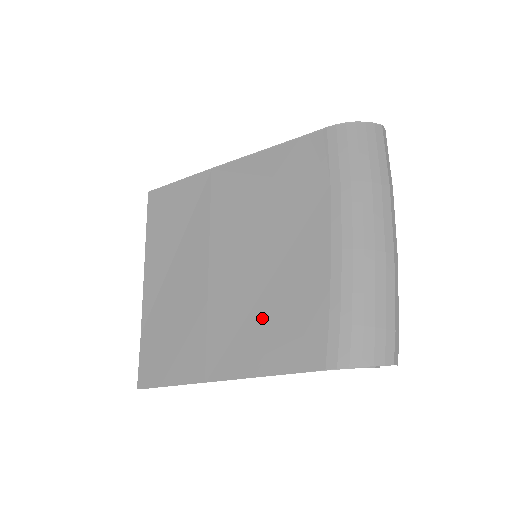
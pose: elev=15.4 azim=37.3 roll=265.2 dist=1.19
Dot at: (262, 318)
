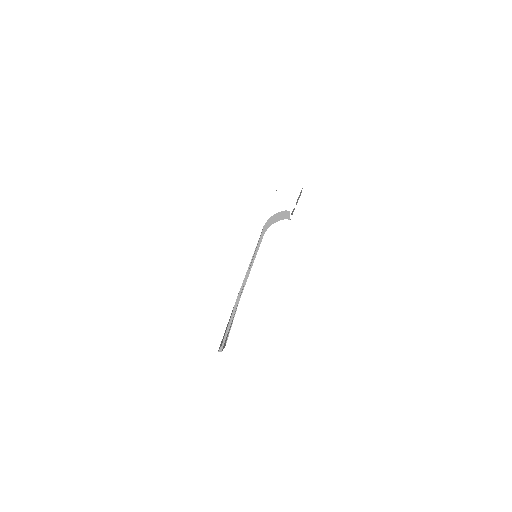
Dot at: occluded
